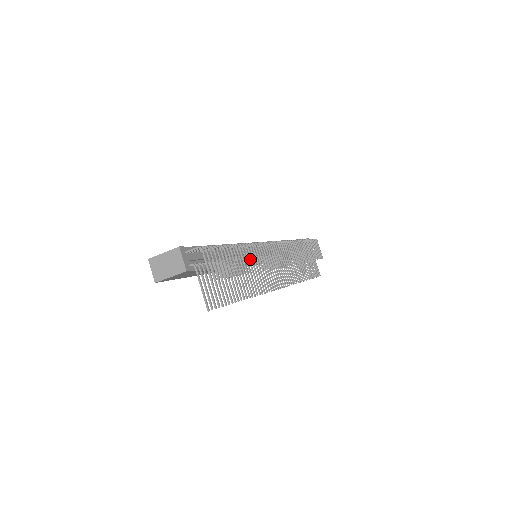
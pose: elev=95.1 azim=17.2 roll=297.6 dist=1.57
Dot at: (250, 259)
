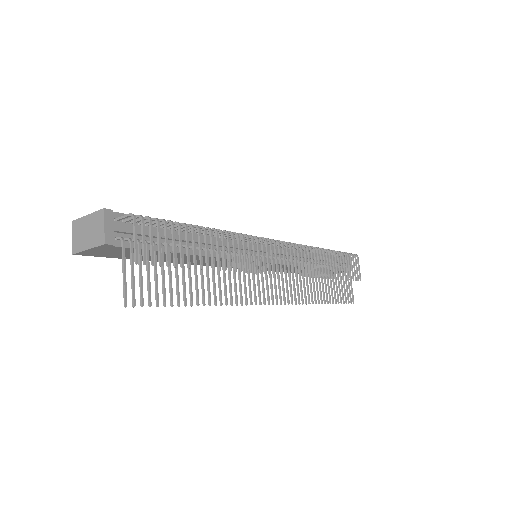
Dot at: occluded
